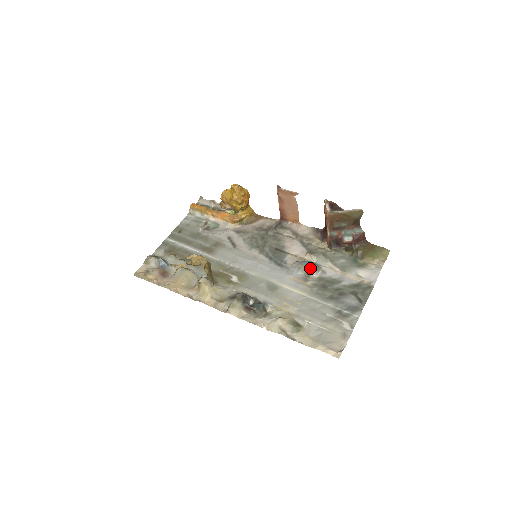
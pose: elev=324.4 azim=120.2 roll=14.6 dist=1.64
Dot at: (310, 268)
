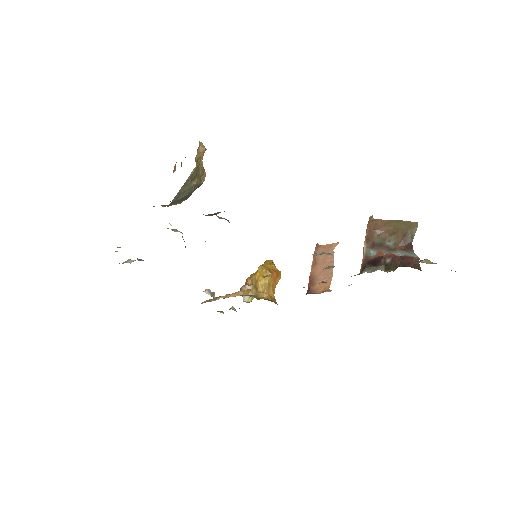
Dot at: (324, 253)
